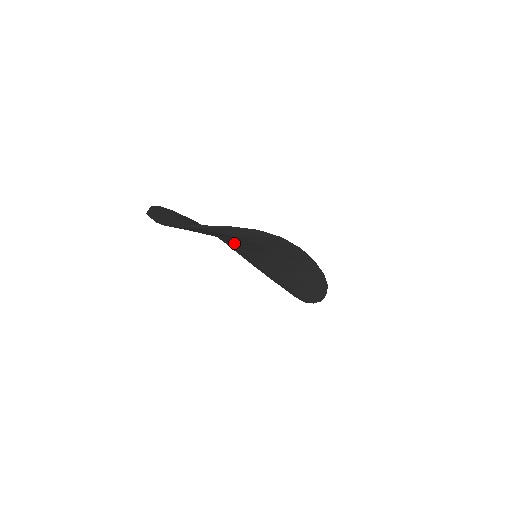
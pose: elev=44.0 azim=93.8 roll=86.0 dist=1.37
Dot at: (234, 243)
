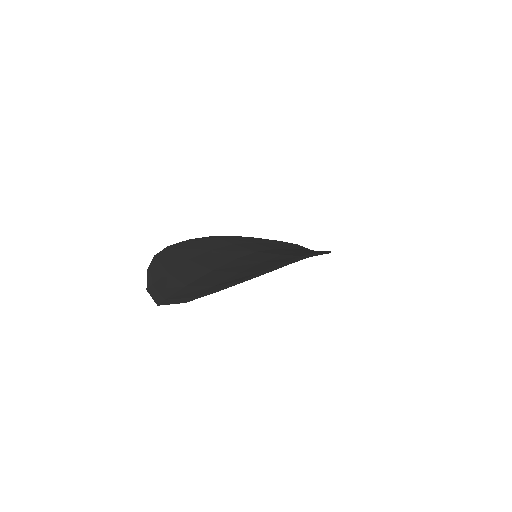
Dot at: occluded
